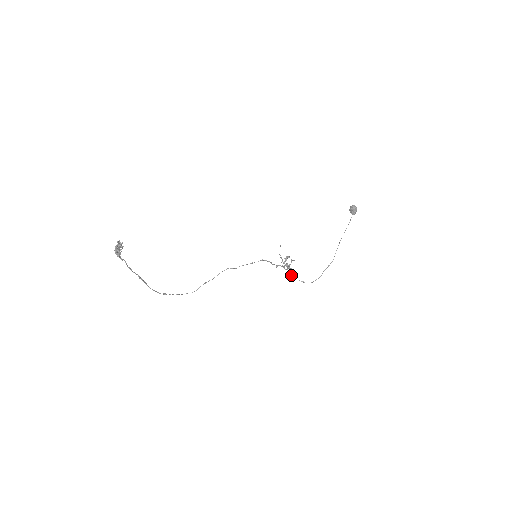
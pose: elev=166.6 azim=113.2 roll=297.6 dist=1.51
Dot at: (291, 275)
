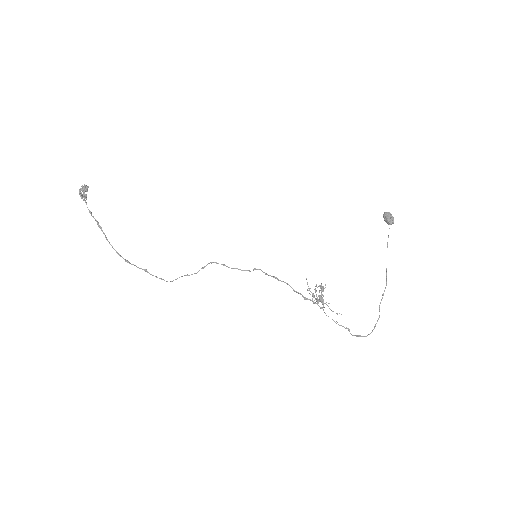
Dot at: (334, 321)
